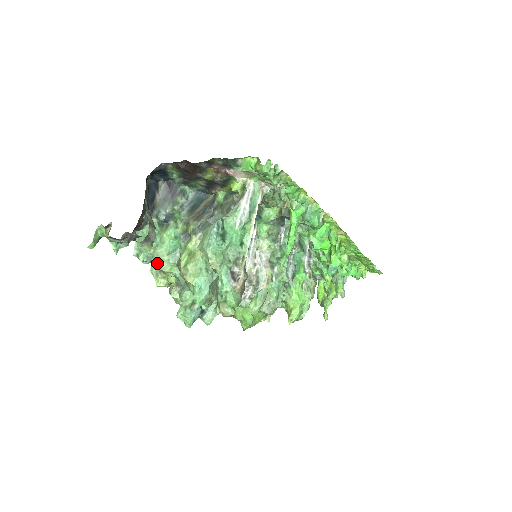
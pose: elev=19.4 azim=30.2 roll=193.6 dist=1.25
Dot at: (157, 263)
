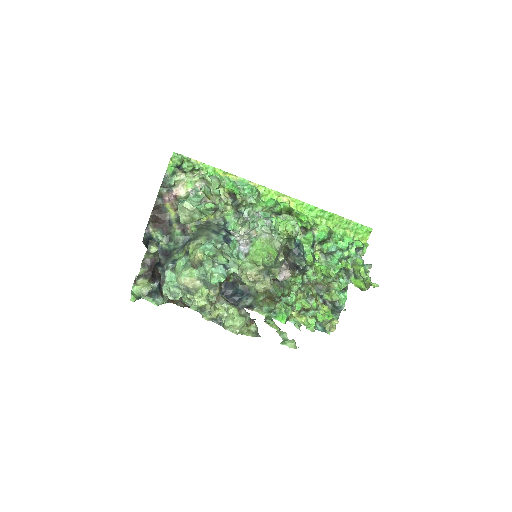
Dot at: (181, 279)
